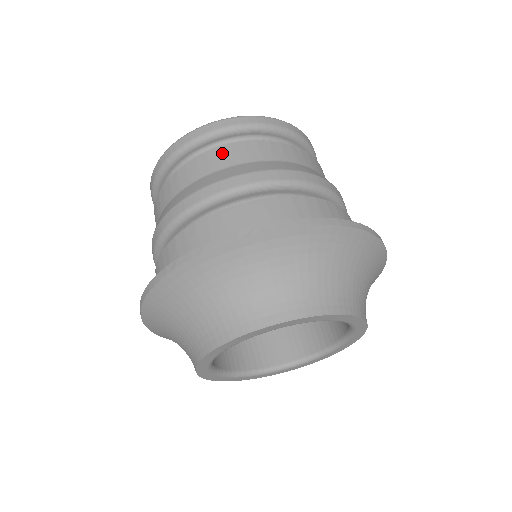
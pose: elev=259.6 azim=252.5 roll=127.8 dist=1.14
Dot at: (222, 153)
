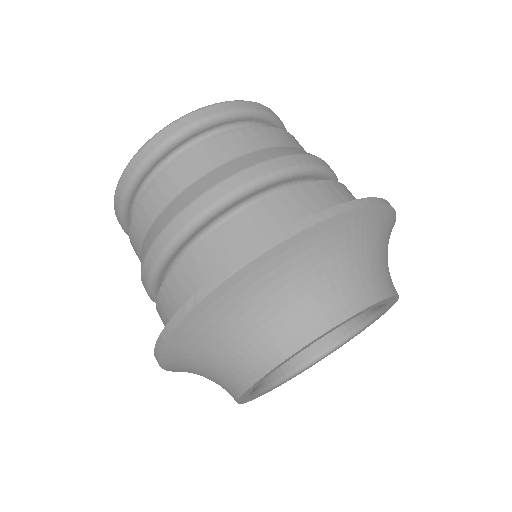
Dot at: (151, 196)
